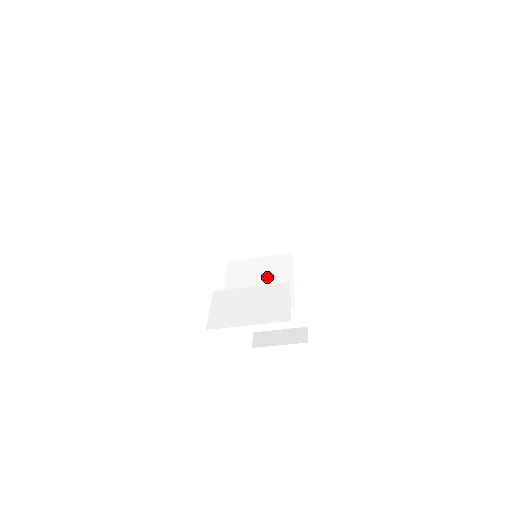
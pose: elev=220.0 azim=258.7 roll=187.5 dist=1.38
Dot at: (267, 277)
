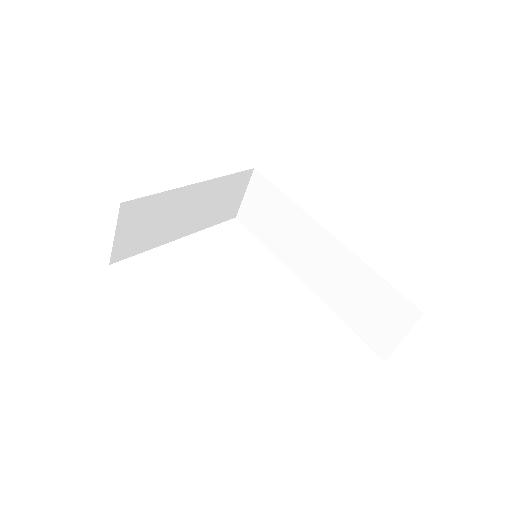
Dot at: occluded
